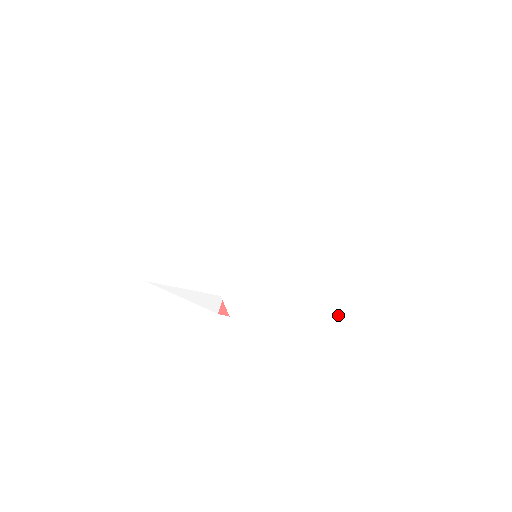
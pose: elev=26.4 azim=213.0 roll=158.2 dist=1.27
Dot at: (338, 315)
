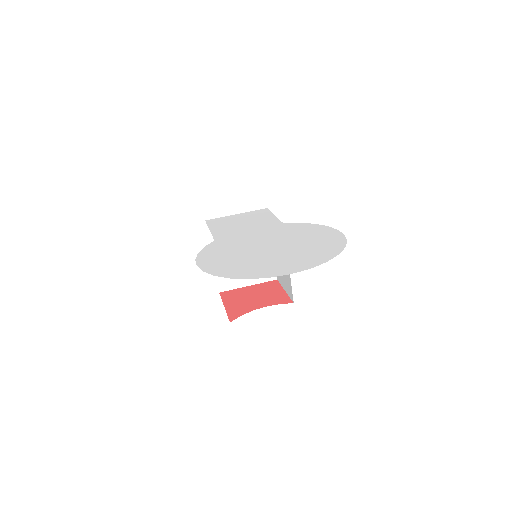
Dot at: (231, 270)
